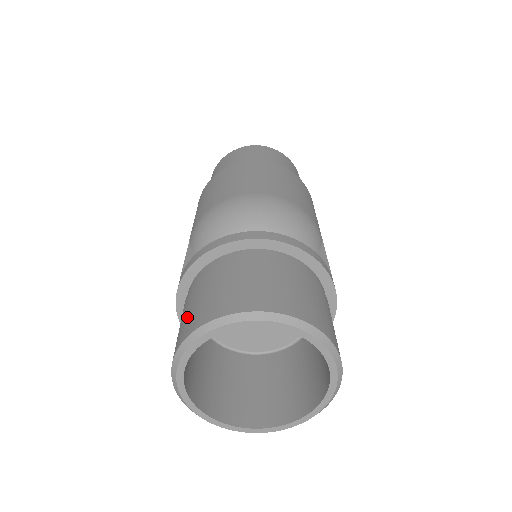
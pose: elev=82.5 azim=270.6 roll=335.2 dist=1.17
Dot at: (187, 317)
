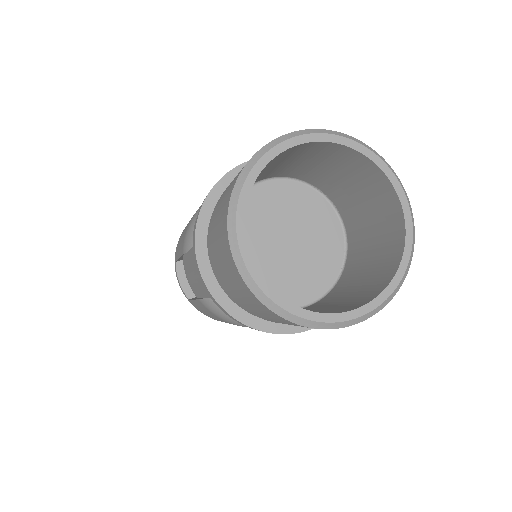
Dot at: (222, 203)
